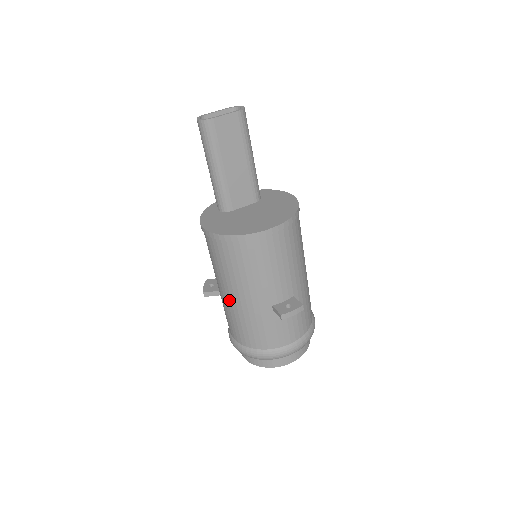
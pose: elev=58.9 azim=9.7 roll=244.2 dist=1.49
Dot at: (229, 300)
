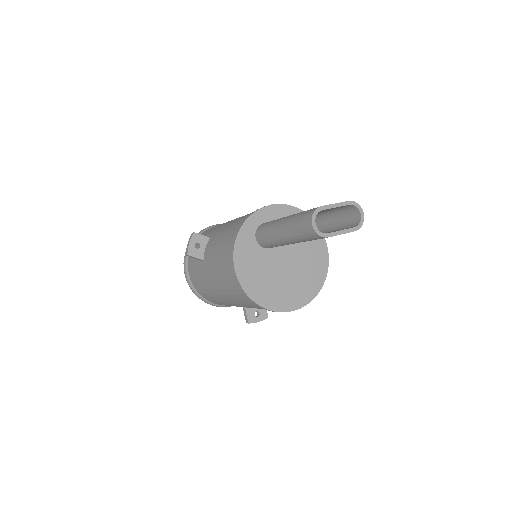
Dot at: (211, 286)
